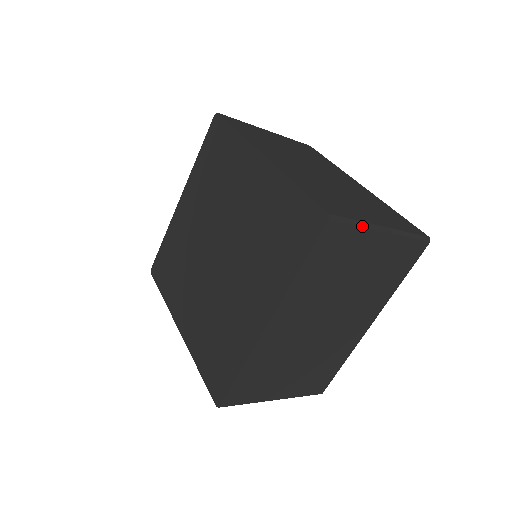
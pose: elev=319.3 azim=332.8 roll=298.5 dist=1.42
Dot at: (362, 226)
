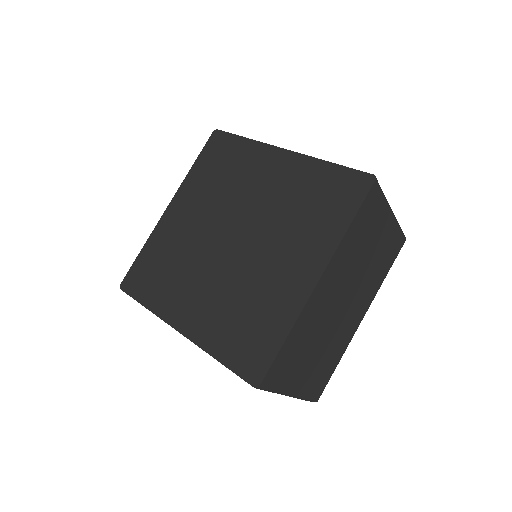
Dot at: occluded
